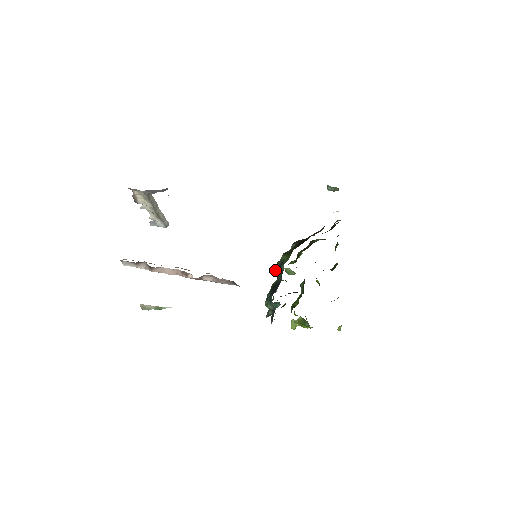
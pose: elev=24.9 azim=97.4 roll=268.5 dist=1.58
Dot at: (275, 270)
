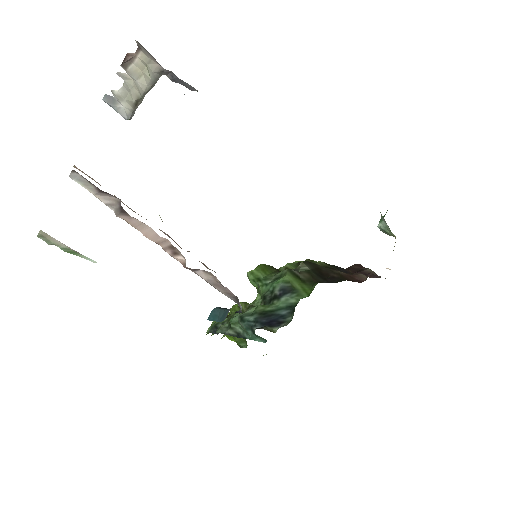
Dot at: (259, 278)
